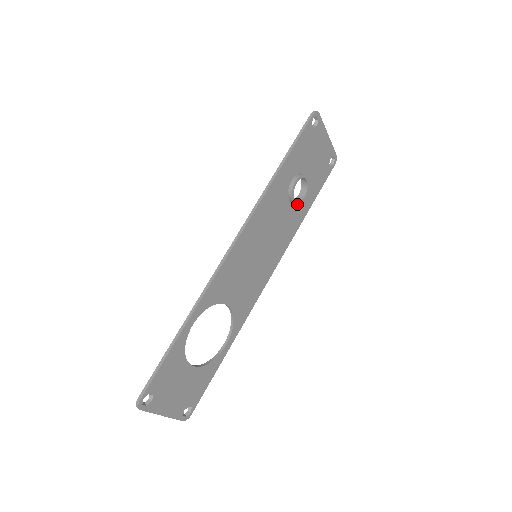
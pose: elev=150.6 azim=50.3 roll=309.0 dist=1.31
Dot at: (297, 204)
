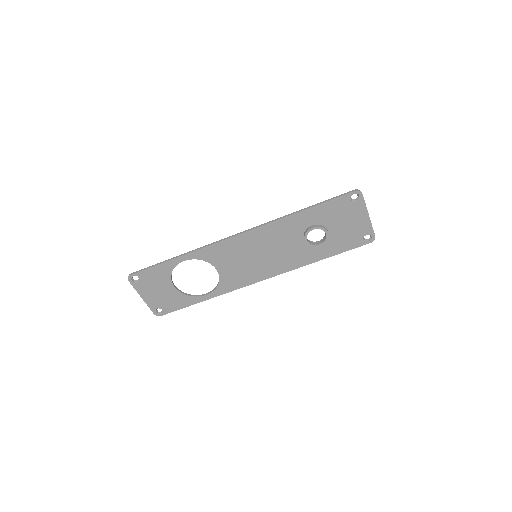
Dot at: (309, 245)
